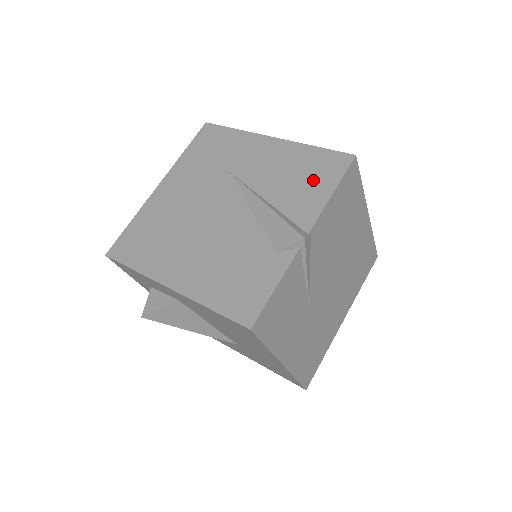
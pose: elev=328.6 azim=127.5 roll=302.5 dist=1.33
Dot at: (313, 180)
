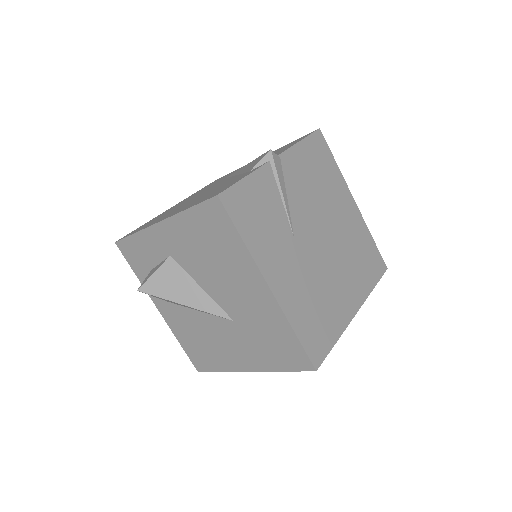
Dot at: occluded
